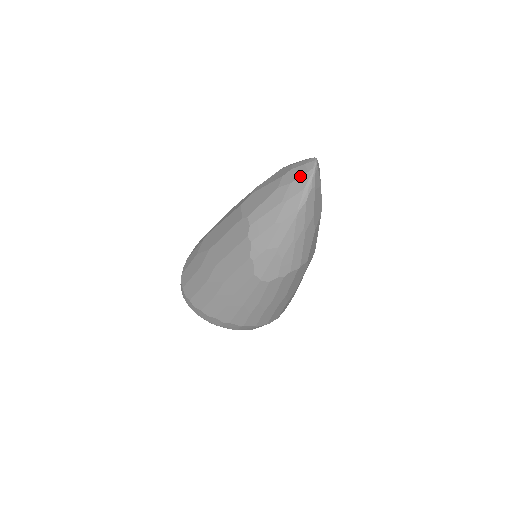
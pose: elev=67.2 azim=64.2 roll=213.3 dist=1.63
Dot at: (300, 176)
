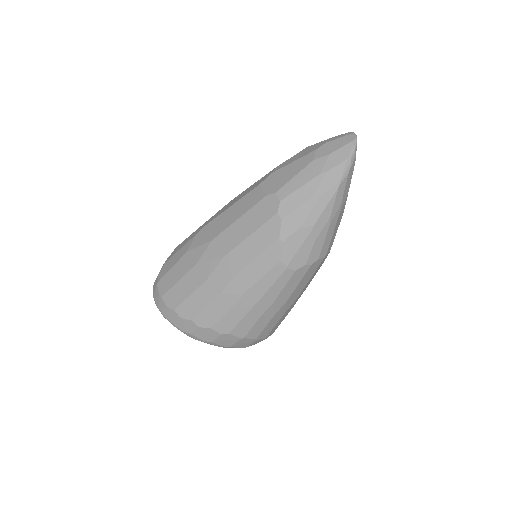
Dot at: (341, 147)
